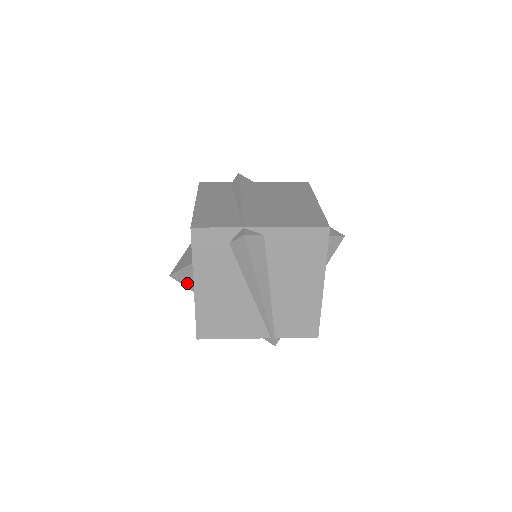
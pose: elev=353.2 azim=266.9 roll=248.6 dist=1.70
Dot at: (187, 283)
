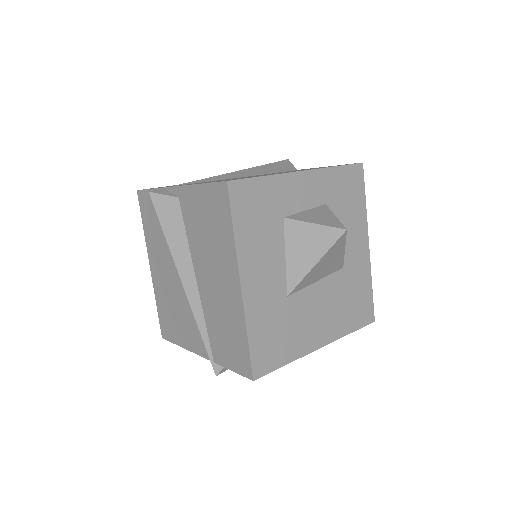
Dot at: occluded
